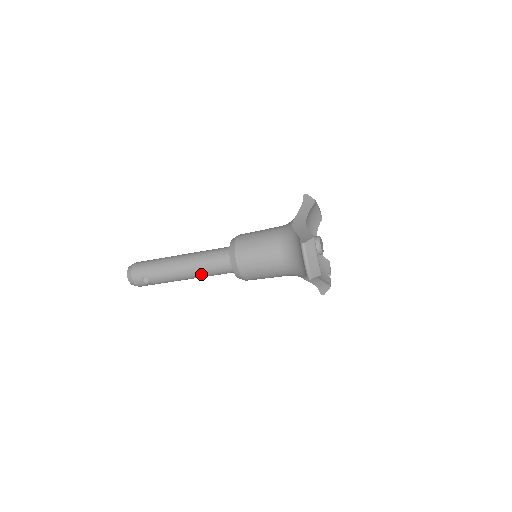
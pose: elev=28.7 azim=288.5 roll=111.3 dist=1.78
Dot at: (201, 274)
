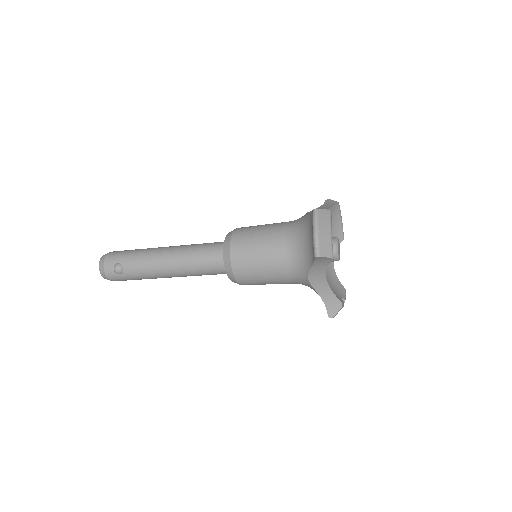
Dot at: (185, 266)
